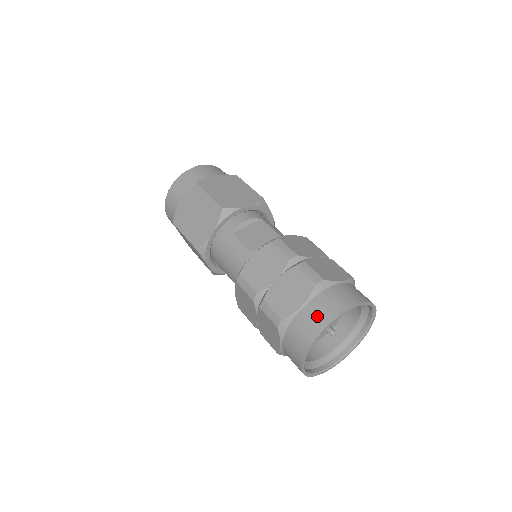
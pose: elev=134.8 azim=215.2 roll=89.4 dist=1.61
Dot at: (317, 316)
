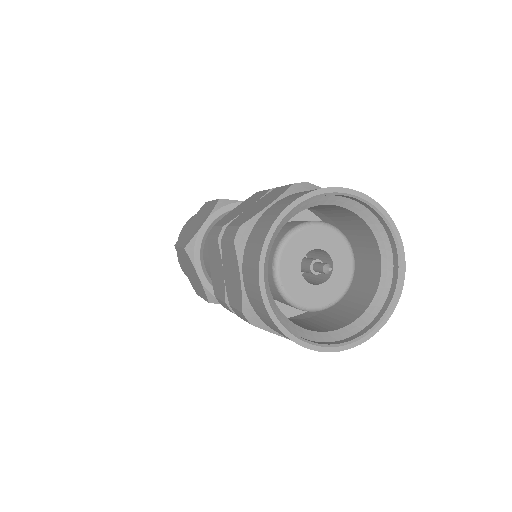
Dot at: (285, 201)
